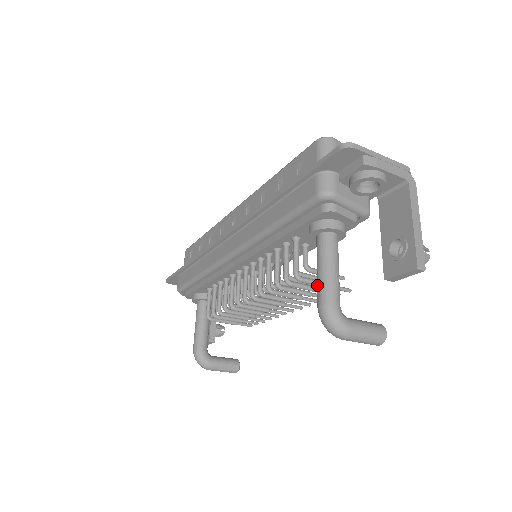
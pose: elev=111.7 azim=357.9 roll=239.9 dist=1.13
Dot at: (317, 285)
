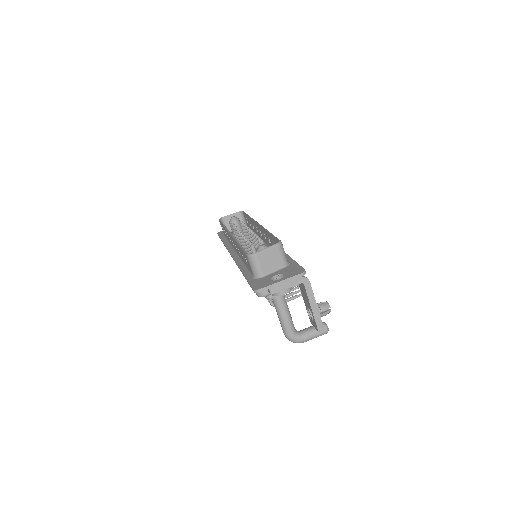
Dot at: (280, 322)
